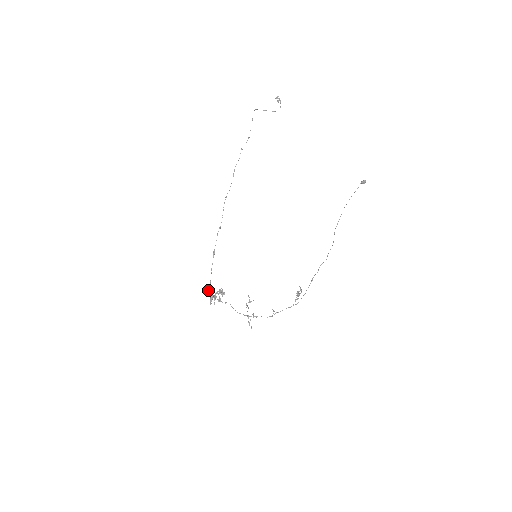
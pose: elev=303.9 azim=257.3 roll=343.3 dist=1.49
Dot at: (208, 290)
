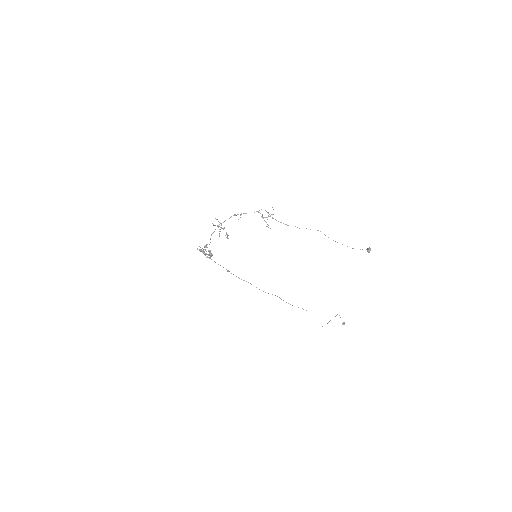
Dot at: (204, 254)
